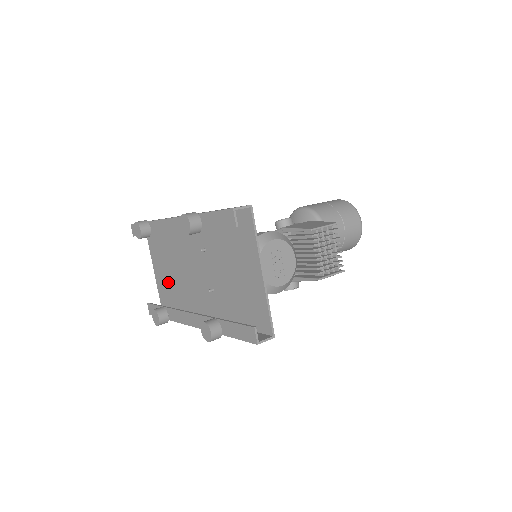
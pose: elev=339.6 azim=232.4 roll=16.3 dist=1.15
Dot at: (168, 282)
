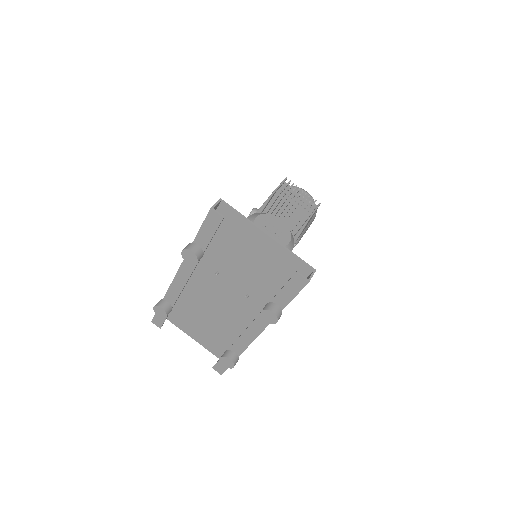
Dot at: (213, 335)
